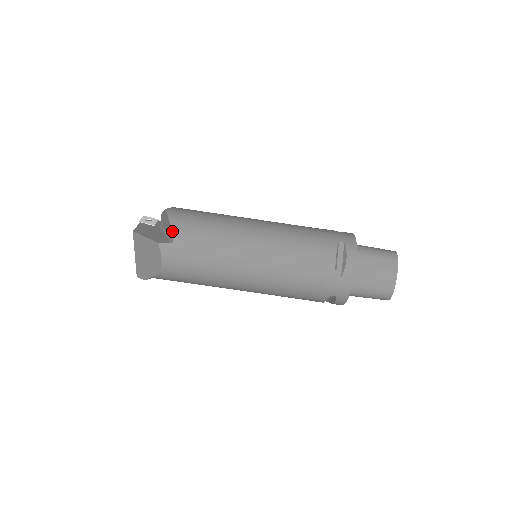
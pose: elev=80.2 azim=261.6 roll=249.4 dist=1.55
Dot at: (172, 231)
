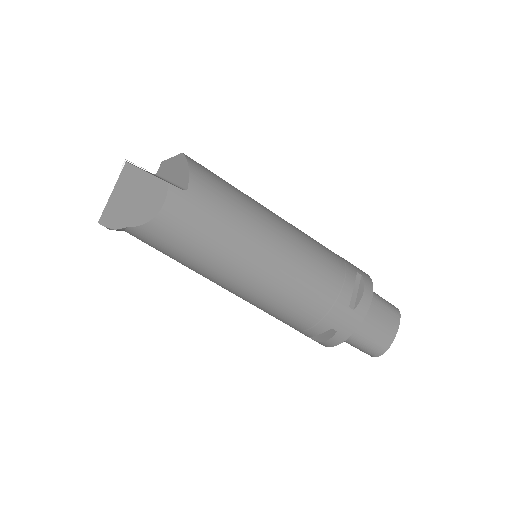
Dot at: (190, 177)
